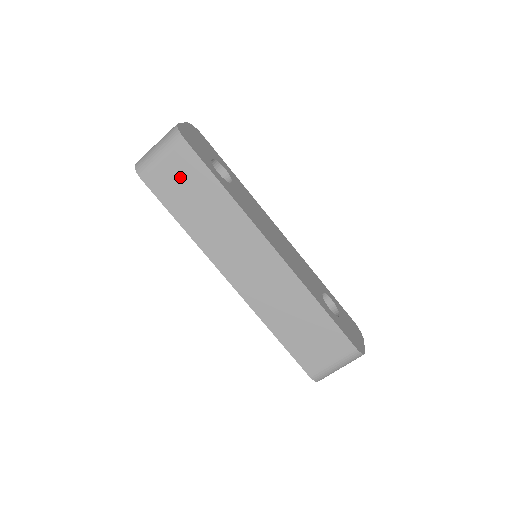
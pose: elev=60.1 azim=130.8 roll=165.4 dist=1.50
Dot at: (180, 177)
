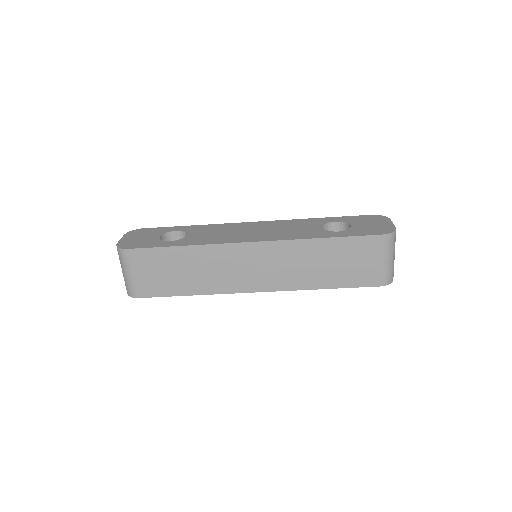
Dot at: (153, 271)
